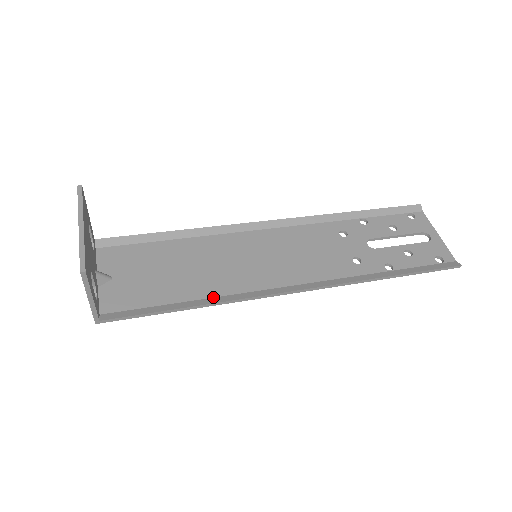
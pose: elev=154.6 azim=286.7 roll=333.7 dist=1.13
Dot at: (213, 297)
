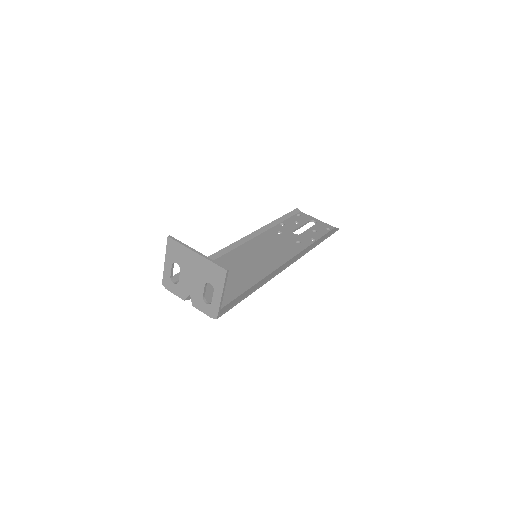
Dot at: (257, 283)
